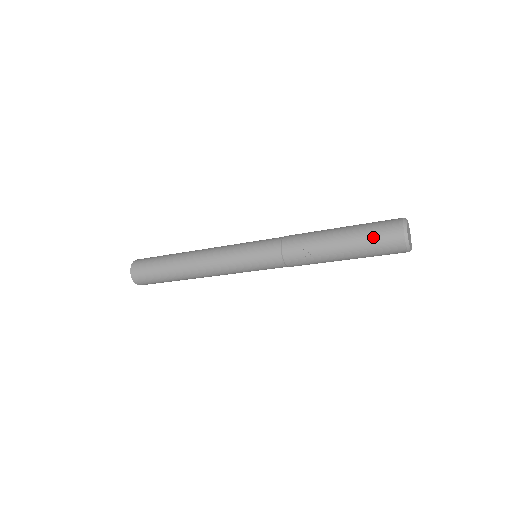
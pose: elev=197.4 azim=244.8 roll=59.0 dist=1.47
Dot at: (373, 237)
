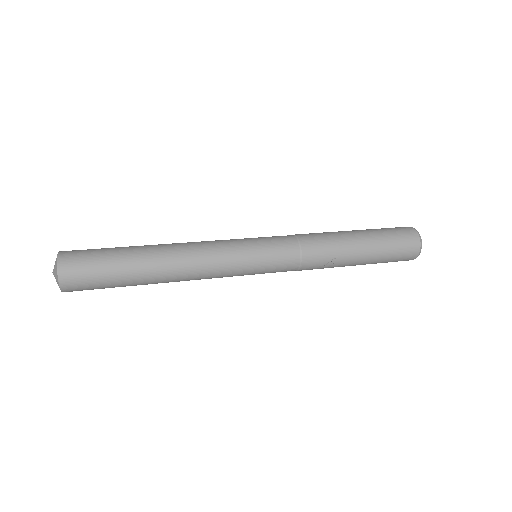
Dot at: (395, 251)
